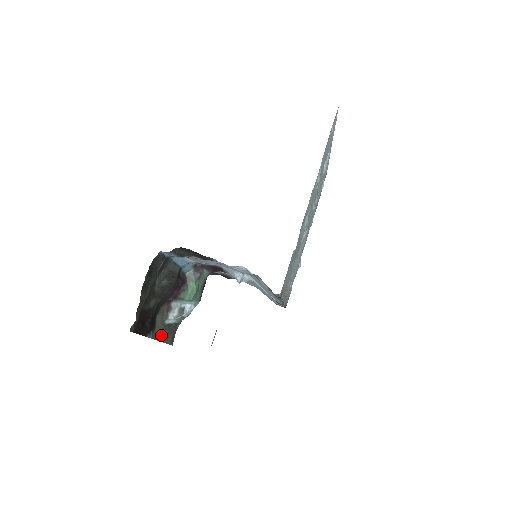
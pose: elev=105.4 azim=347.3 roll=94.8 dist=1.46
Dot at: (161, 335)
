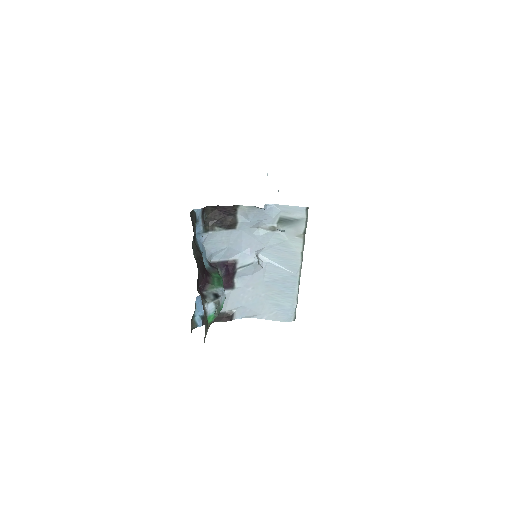
Dot at: occluded
